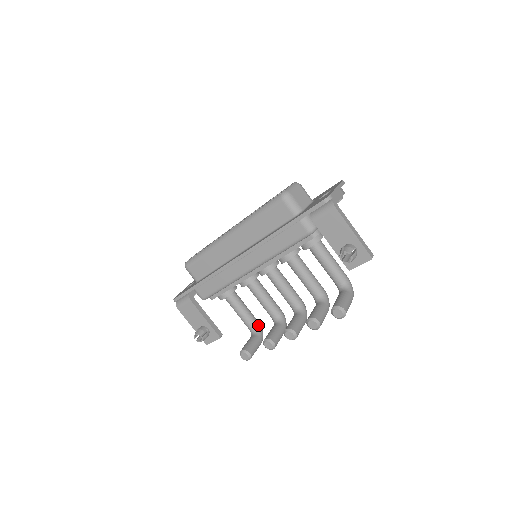
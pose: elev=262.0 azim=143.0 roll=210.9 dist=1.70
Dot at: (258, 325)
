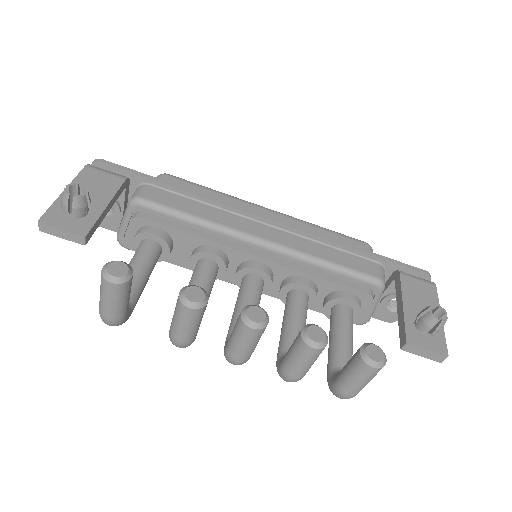
Dot at: (133, 308)
